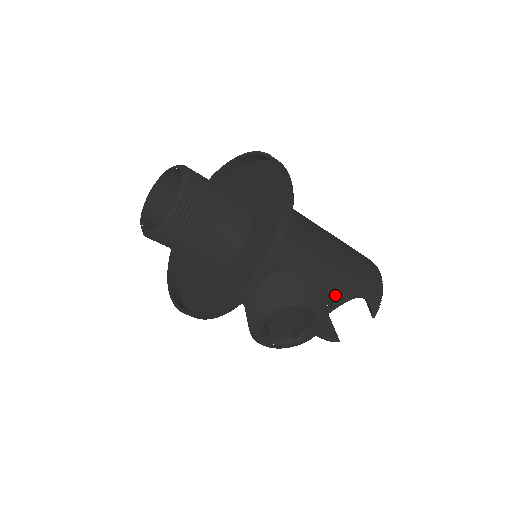
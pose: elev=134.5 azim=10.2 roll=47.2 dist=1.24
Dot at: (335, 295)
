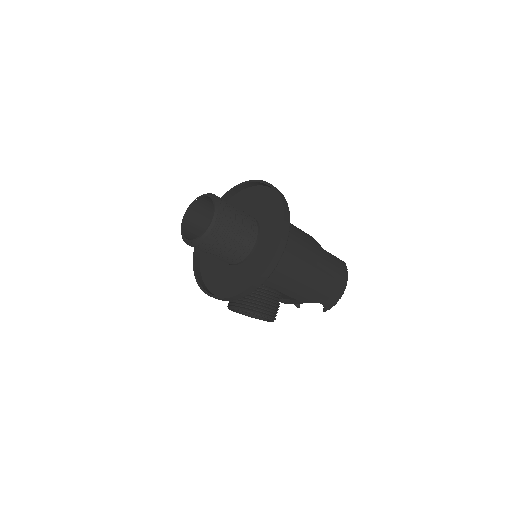
Dot at: (297, 299)
